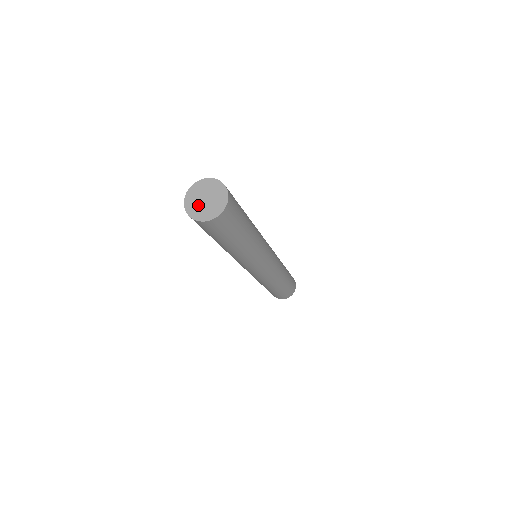
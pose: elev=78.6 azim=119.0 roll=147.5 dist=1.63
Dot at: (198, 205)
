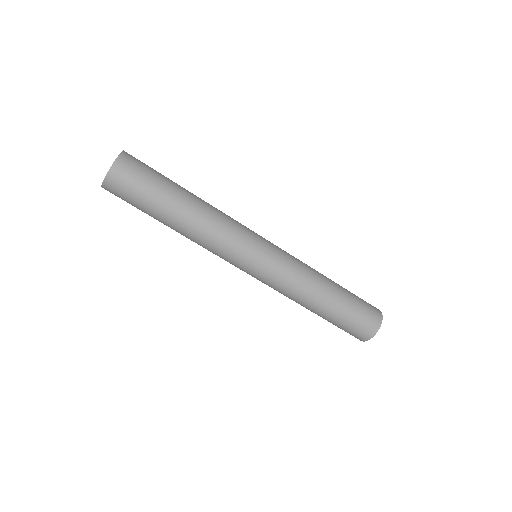
Dot at: occluded
